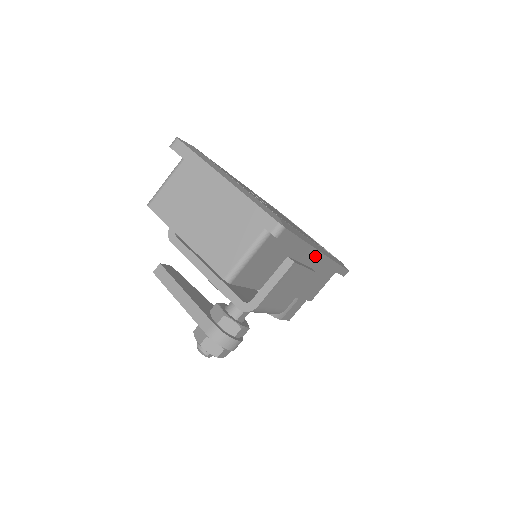
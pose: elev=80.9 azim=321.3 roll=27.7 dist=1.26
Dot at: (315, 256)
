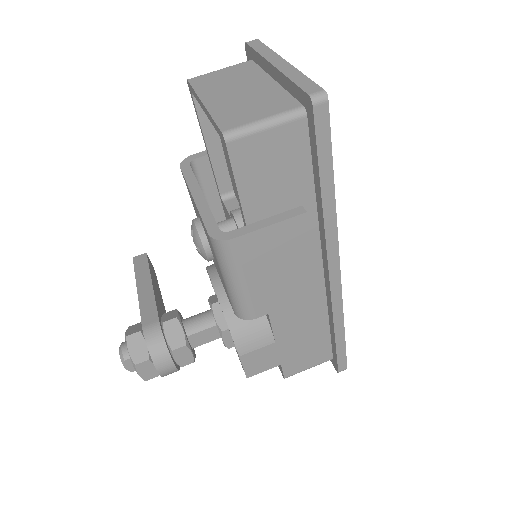
Dot at: (330, 246)
